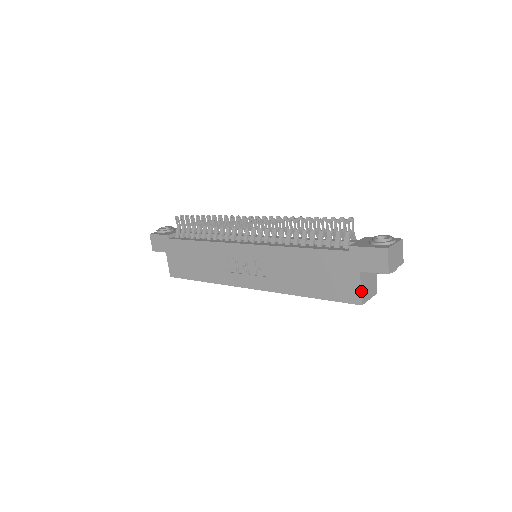
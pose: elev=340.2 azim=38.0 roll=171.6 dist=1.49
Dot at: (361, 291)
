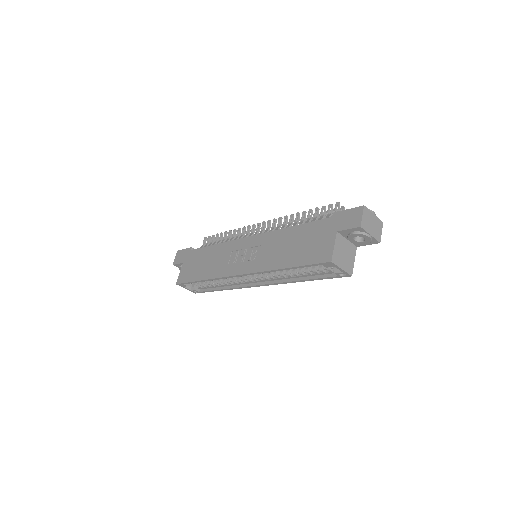
Dot at: (334, 249)
